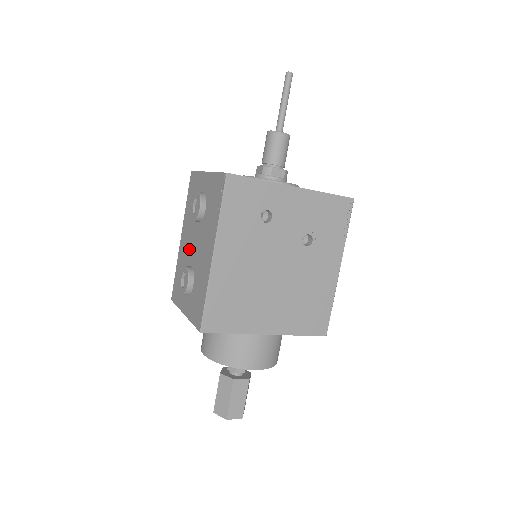
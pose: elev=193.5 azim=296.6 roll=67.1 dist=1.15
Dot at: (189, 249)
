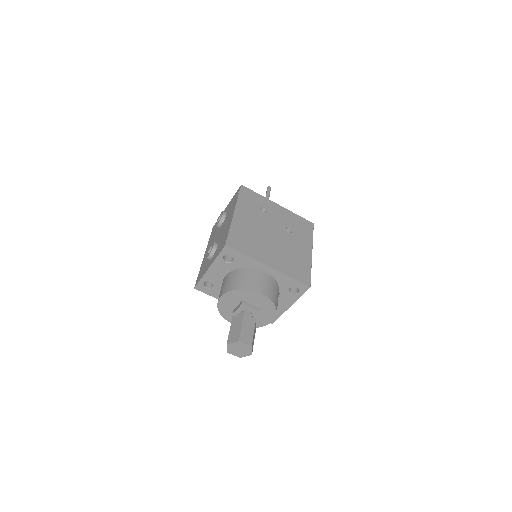
Dot at: occluded
